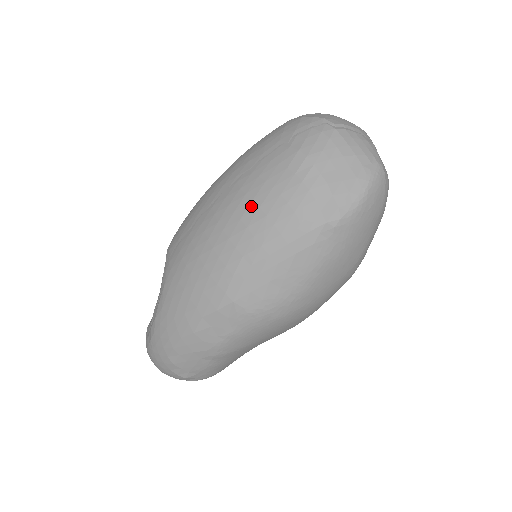
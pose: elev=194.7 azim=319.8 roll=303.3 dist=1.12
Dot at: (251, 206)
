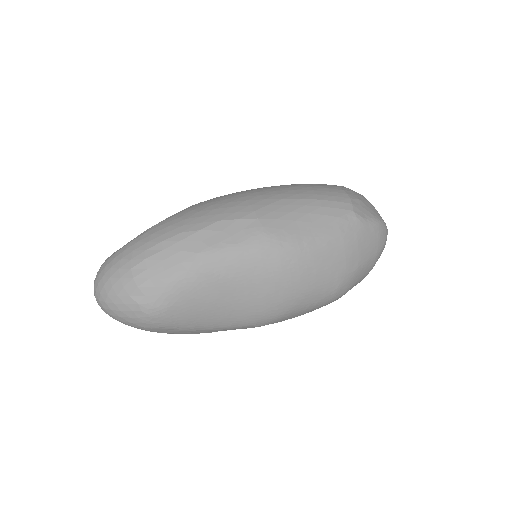
Dot at: (300, 186)
